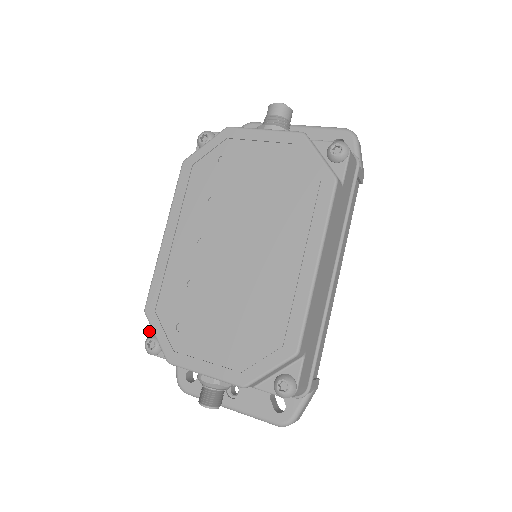
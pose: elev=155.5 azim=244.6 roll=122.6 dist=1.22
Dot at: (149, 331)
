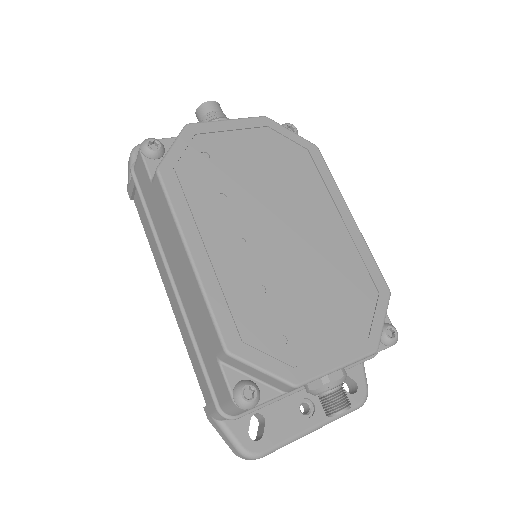
Dot at: (228, 384)
